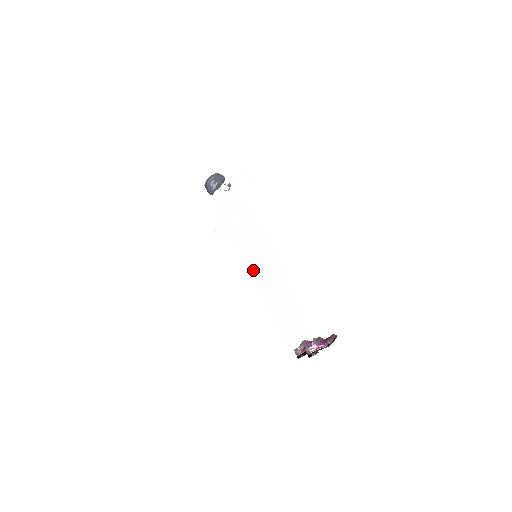
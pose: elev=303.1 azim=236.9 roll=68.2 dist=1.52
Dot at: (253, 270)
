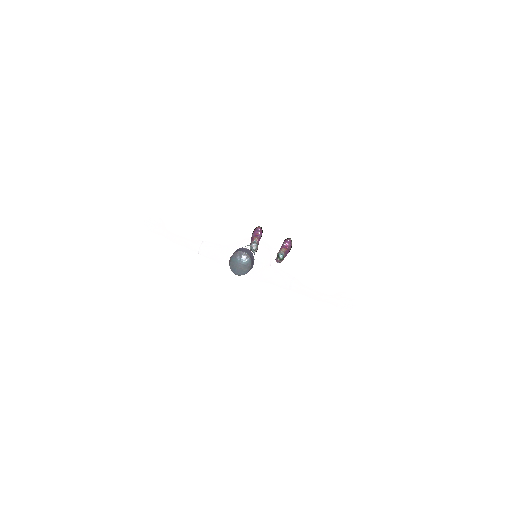
Dot at: occluded
